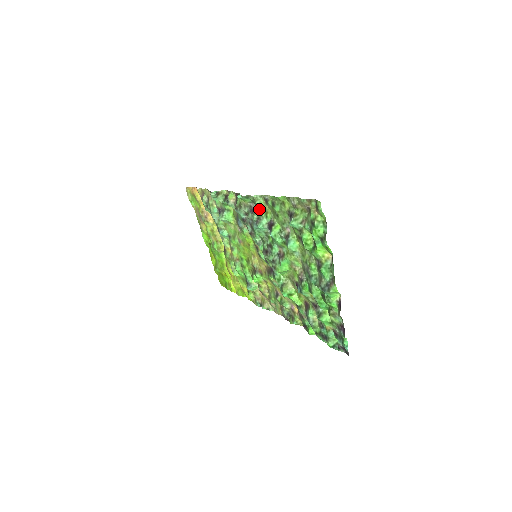
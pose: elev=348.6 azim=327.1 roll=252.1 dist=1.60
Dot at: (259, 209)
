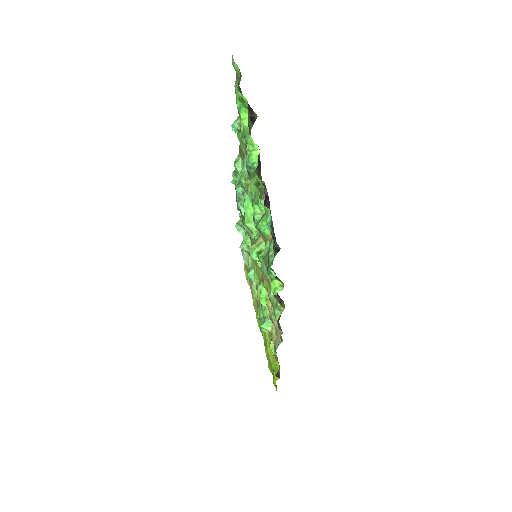
Dot at: occluded
